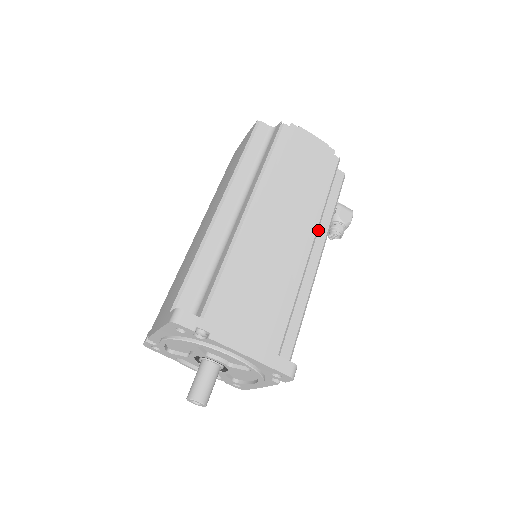
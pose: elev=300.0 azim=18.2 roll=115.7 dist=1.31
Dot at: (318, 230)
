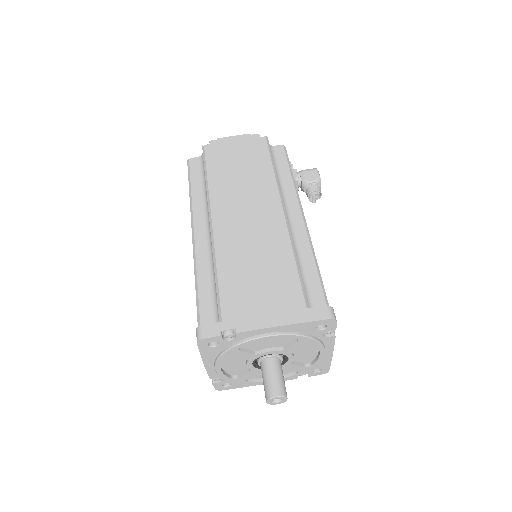
Dot at: (287, 198)
